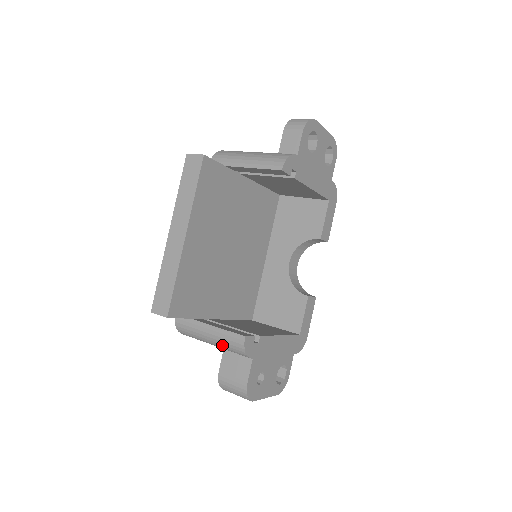
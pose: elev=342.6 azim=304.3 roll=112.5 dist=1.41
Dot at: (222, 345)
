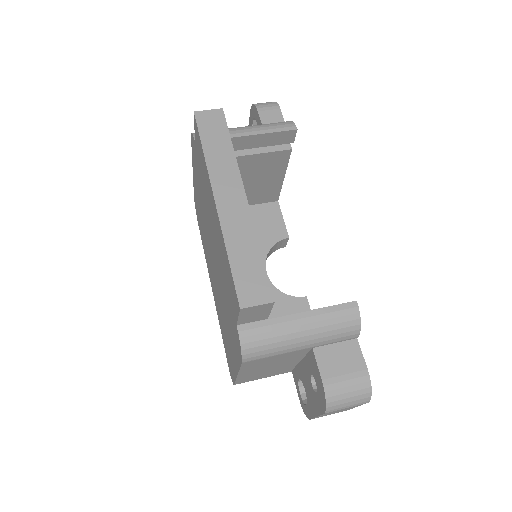
Dot at: (324, 333)
